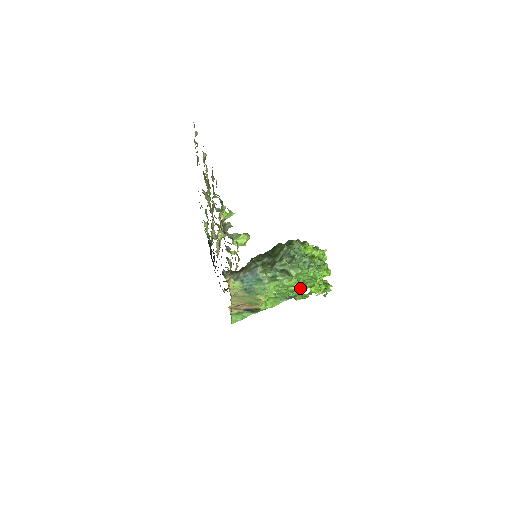
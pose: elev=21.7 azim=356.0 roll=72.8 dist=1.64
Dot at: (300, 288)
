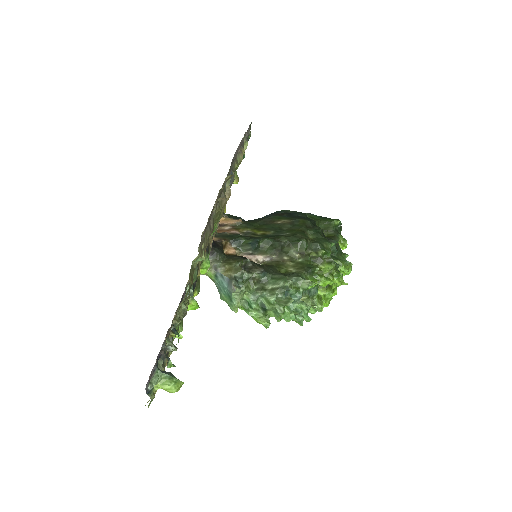
Dot at: occluded
